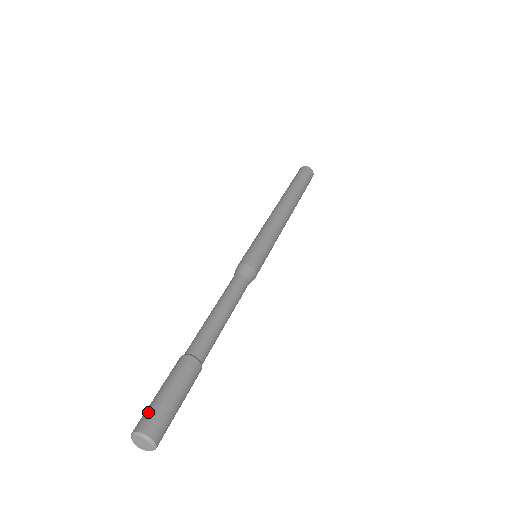
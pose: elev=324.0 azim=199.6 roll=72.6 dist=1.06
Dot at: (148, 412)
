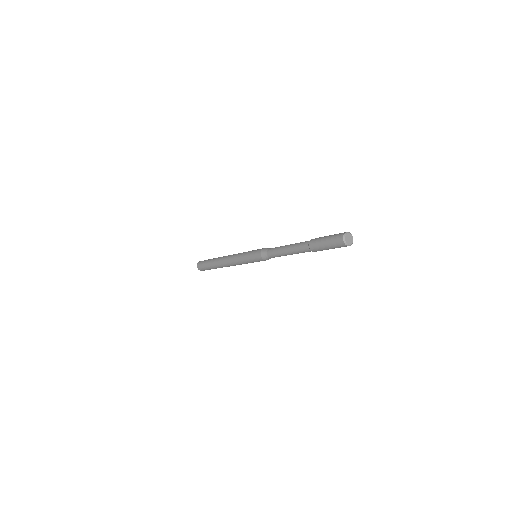
Dot at: occluded
